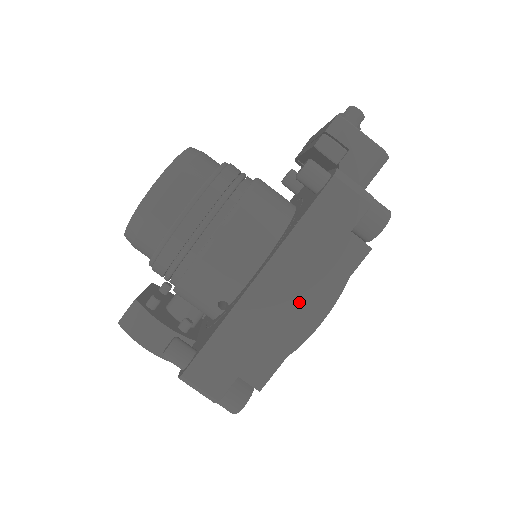
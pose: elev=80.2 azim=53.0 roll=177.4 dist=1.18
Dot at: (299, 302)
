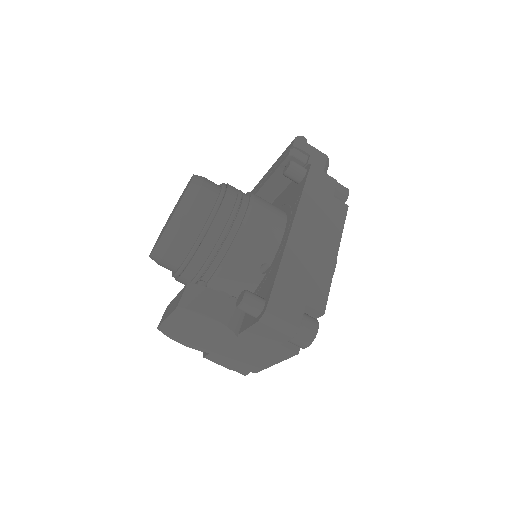
Dot at: (323, 243)
